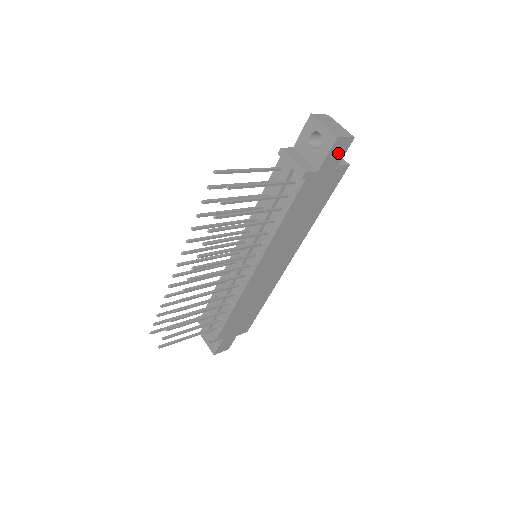
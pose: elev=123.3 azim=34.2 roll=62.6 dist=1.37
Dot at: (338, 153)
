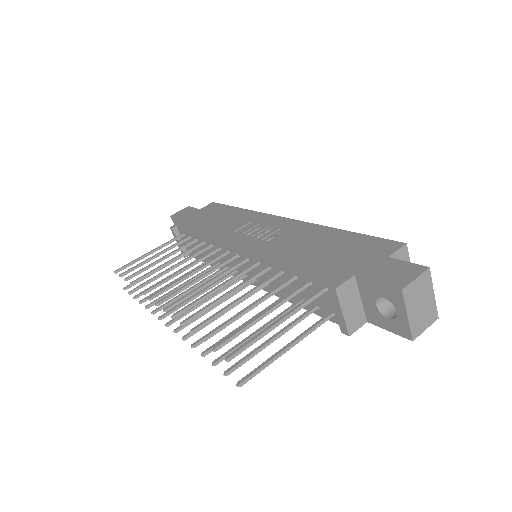
Dot at: occluded
